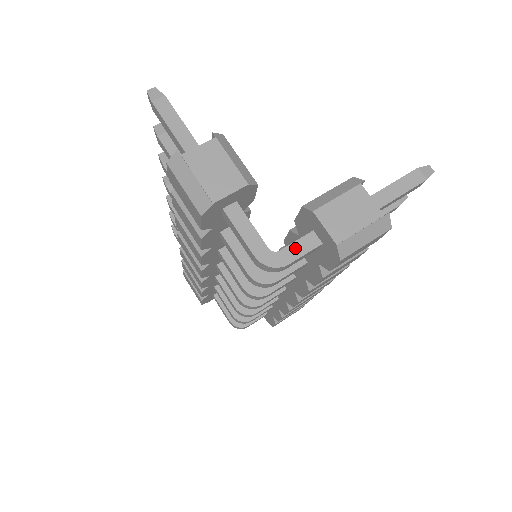
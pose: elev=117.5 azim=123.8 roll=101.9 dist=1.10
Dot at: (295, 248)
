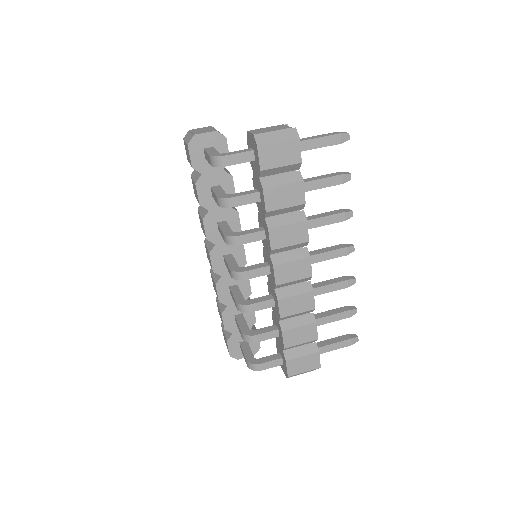
Dot at: (235, 152)
